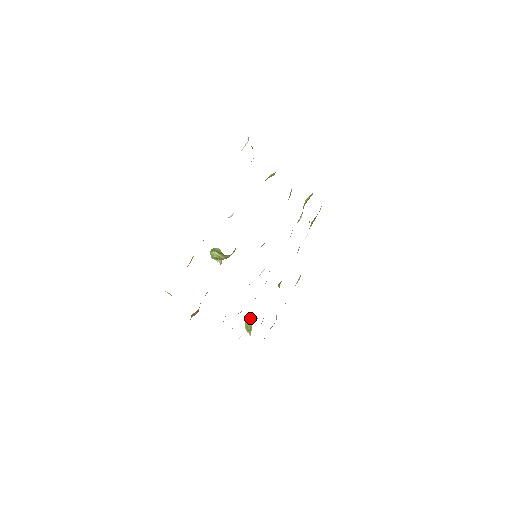
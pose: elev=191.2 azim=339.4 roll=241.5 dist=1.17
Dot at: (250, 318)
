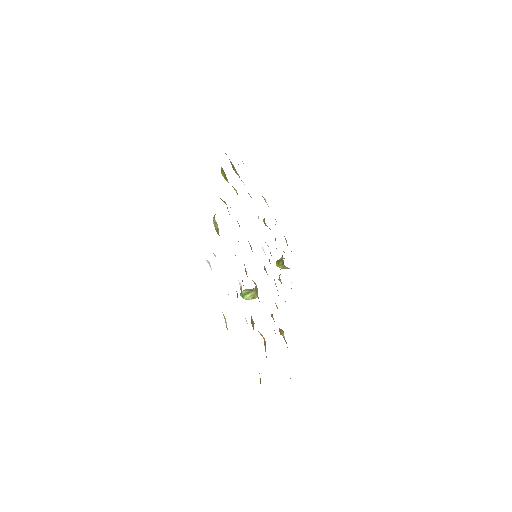
Dot at: (278, 262)
